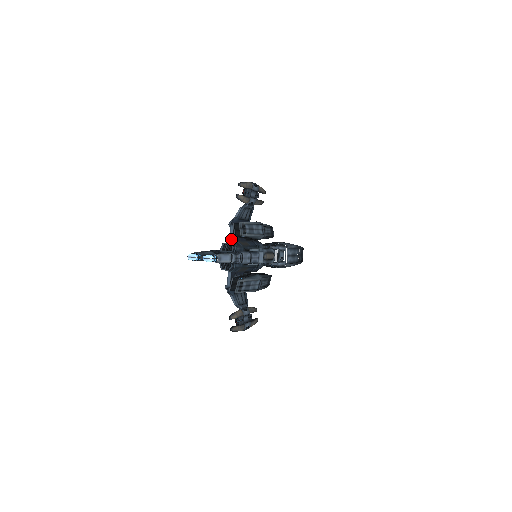
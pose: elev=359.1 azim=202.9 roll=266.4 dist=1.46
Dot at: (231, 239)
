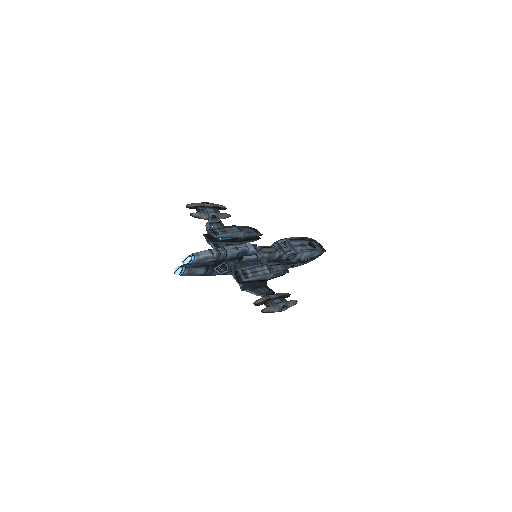
Dot at: occluded
